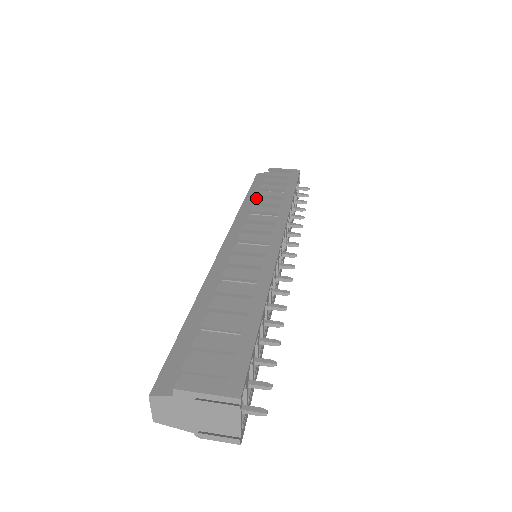
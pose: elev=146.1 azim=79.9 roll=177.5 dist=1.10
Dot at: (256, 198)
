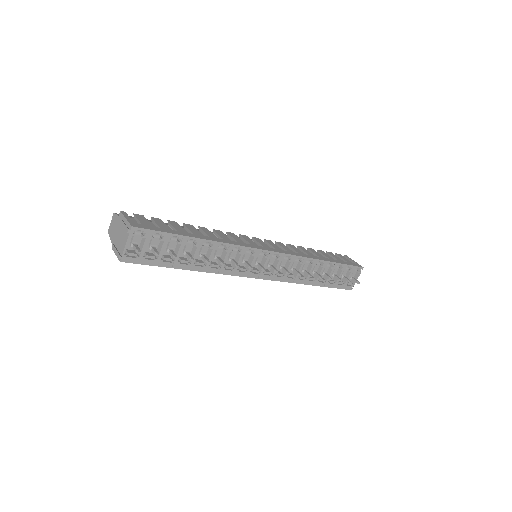
Dot at: occluded
